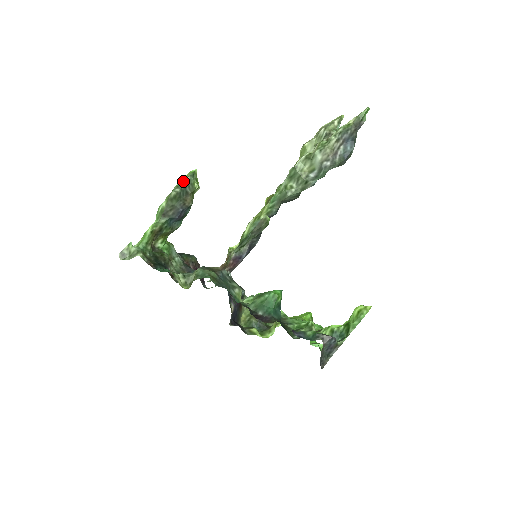
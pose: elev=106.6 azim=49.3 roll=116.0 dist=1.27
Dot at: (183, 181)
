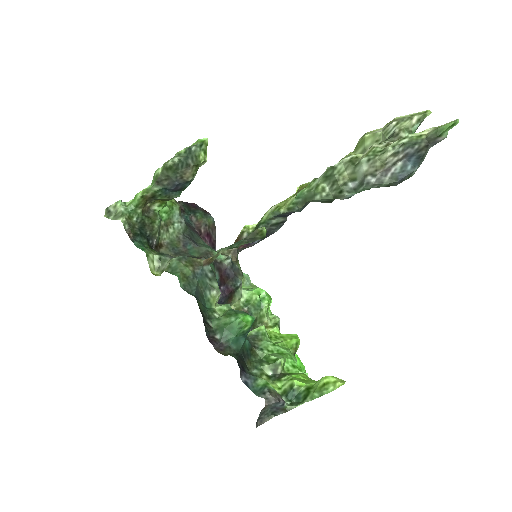
Dot at: (187, 150)
